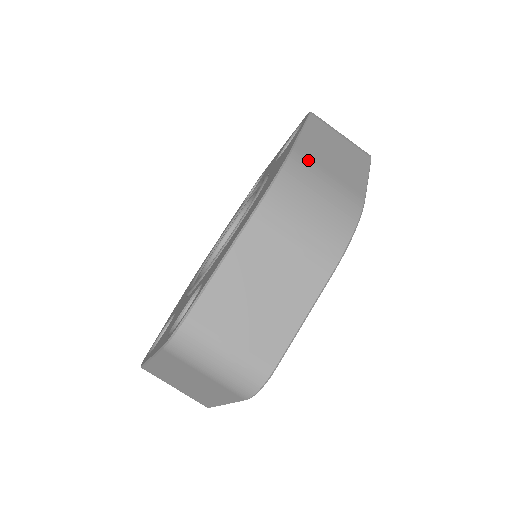
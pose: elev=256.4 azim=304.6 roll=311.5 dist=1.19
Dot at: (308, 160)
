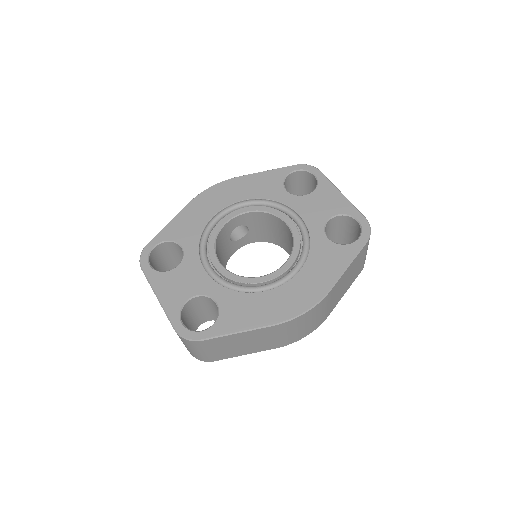
Dot at: (329, 298)
